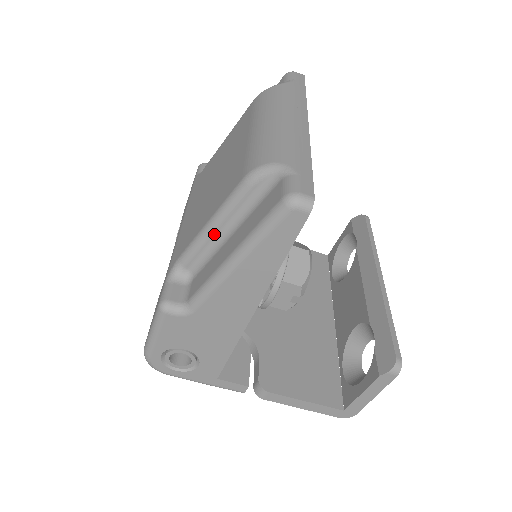
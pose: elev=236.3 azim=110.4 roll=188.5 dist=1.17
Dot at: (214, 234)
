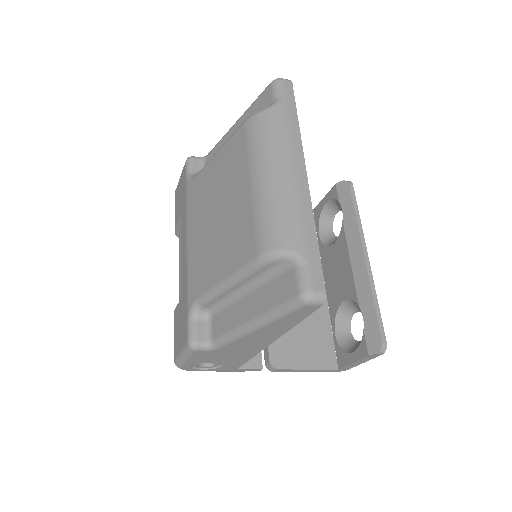
Dot at: (230, 290)
